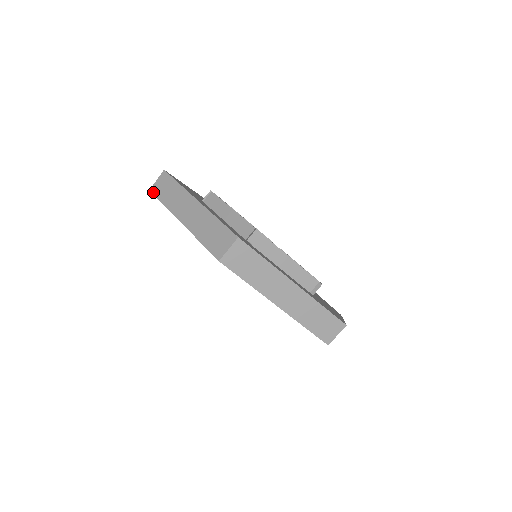
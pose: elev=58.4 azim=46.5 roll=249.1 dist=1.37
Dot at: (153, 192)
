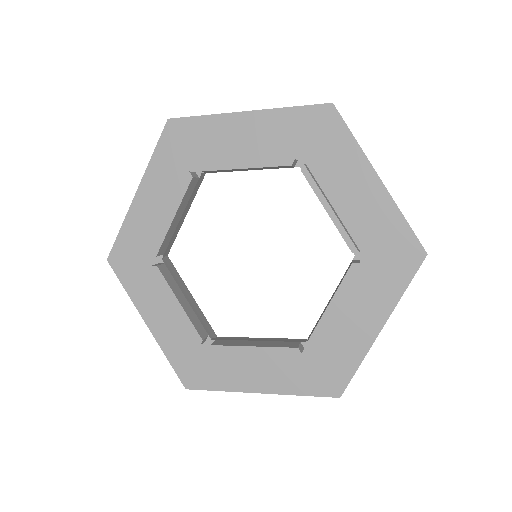
Dot at: occluded
